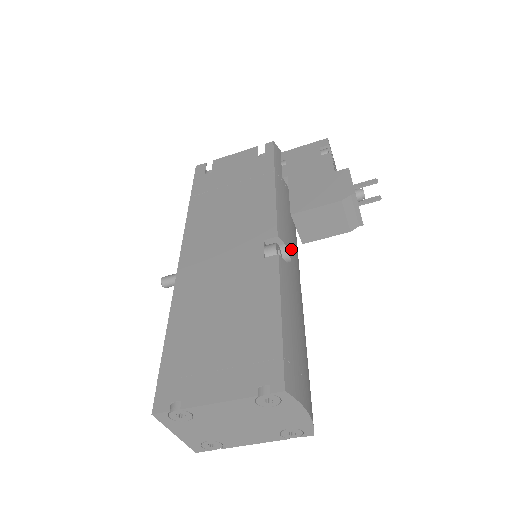
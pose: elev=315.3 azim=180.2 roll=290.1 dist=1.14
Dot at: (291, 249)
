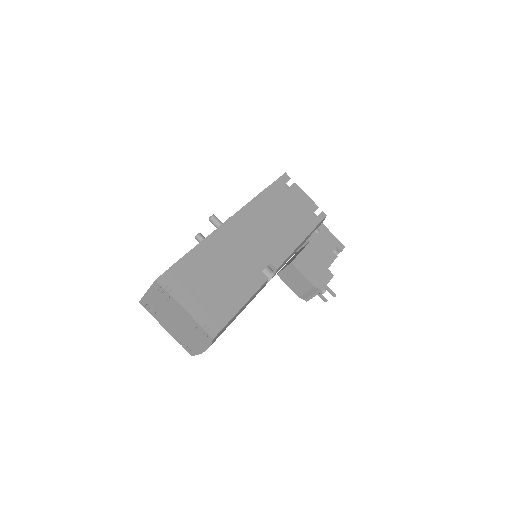
Dot at: occluded
